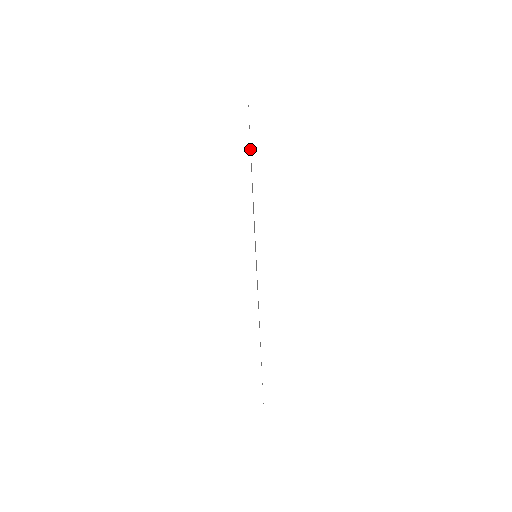
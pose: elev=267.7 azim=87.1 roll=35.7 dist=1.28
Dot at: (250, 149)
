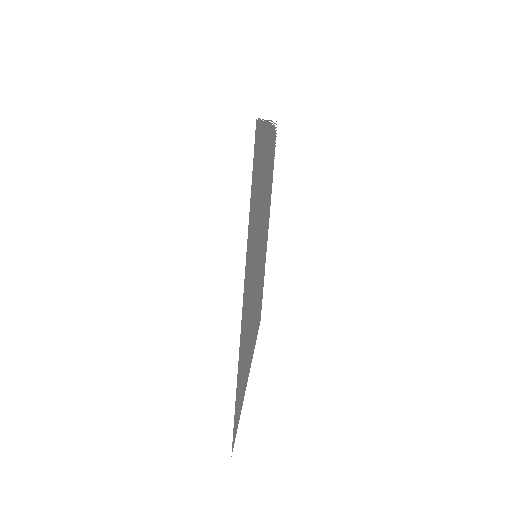
Dot at: (268, 123)
